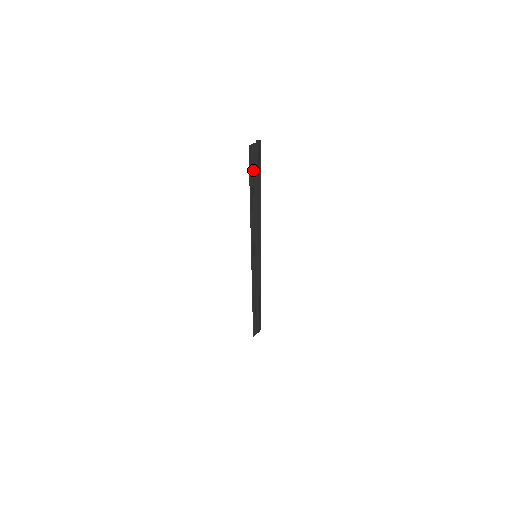
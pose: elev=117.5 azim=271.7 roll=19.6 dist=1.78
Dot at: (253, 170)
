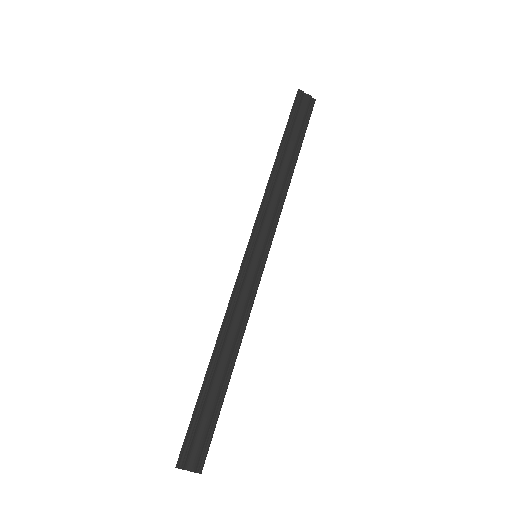
Dot at: (295, 120)
